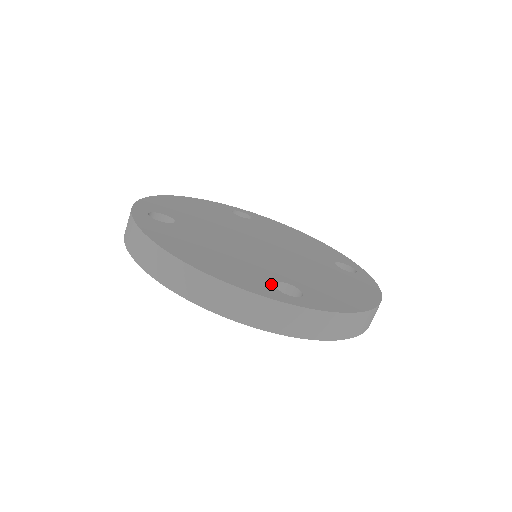
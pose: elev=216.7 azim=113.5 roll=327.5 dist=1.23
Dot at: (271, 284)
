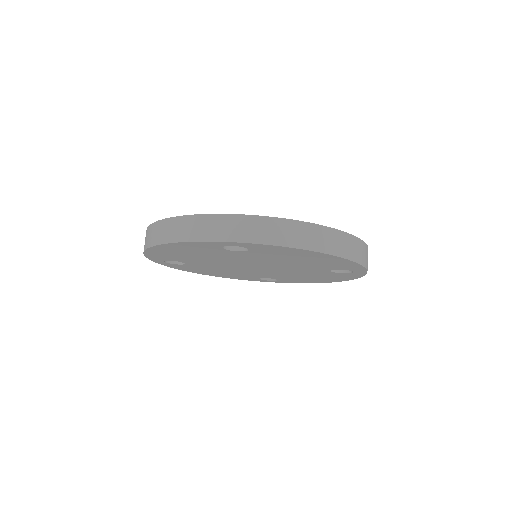
Dot at: occluded
